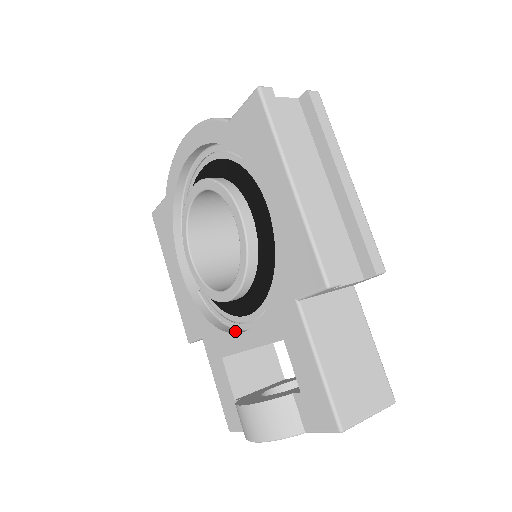
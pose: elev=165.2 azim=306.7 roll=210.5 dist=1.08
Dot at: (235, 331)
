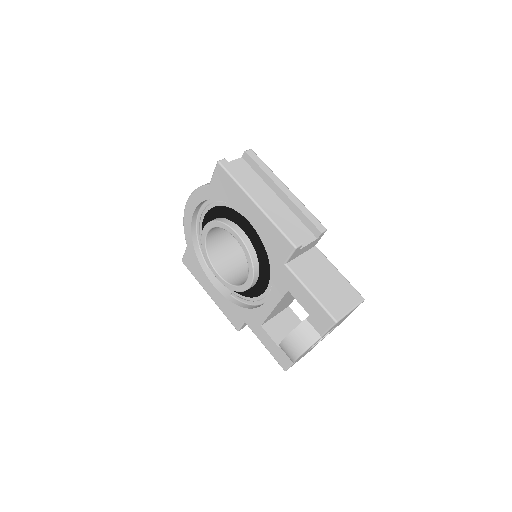
Dot at: occluded
